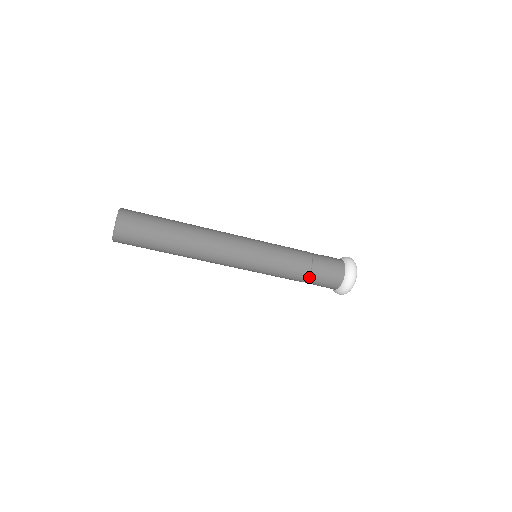
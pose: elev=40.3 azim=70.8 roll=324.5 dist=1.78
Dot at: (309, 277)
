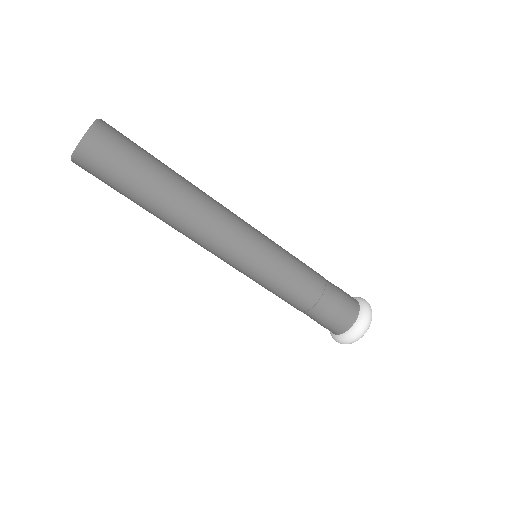
Dot at: (320, 299)
